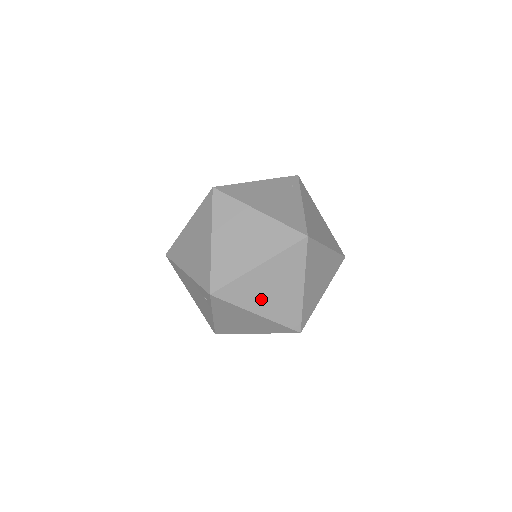
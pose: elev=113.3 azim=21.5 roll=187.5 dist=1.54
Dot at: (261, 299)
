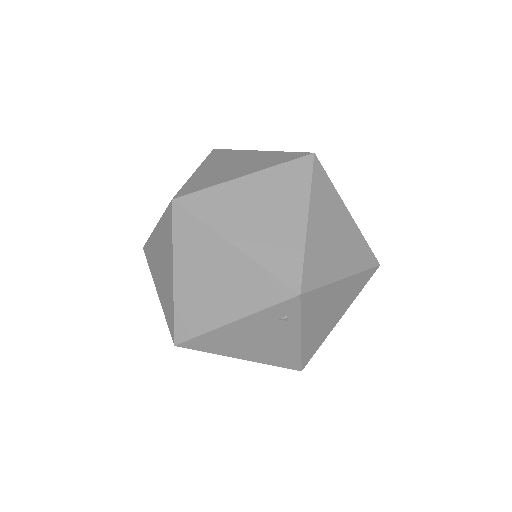
Dot at: (335, 257)
